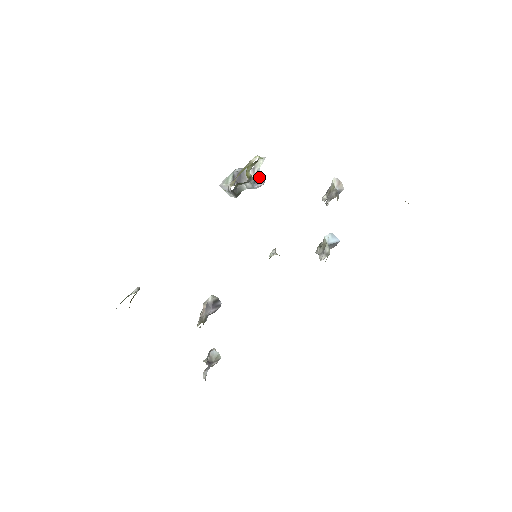
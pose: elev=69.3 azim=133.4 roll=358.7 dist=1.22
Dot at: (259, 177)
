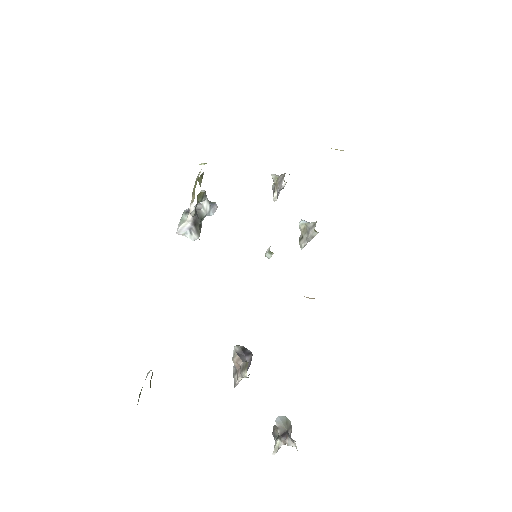
Dot at: (210, 202)
